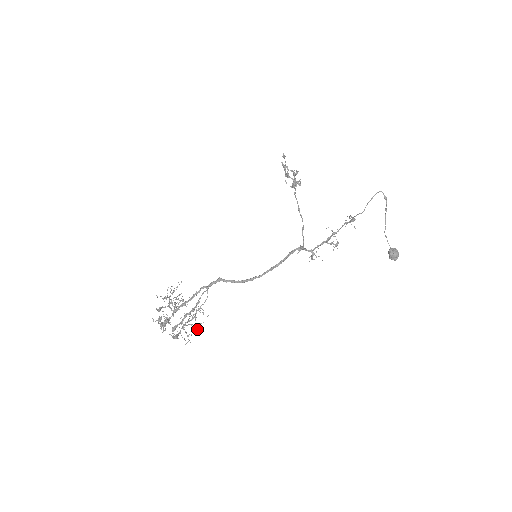
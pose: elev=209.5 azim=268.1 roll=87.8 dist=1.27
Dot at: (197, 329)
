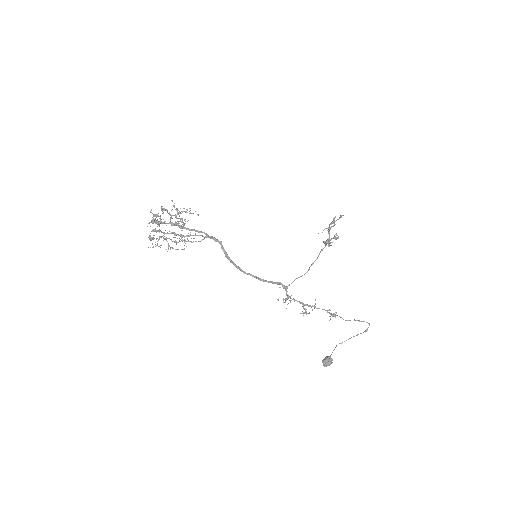
Dot at: occluded
